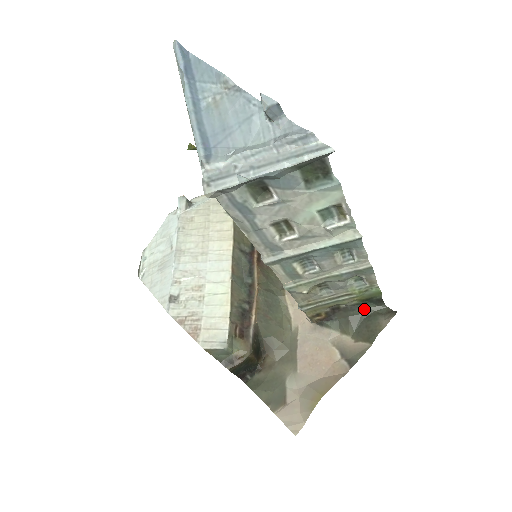
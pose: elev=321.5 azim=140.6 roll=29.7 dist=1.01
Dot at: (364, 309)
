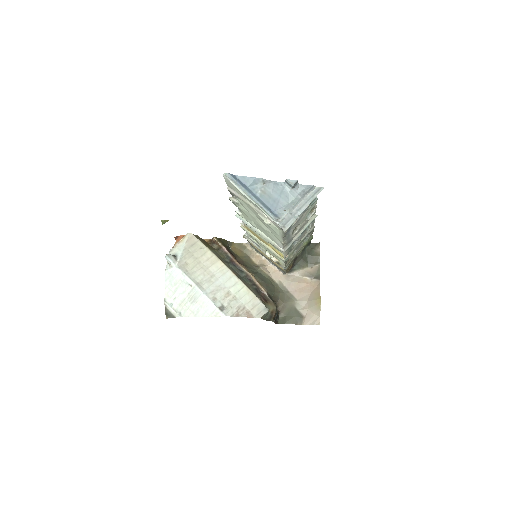
Dot at: (305, 251)
